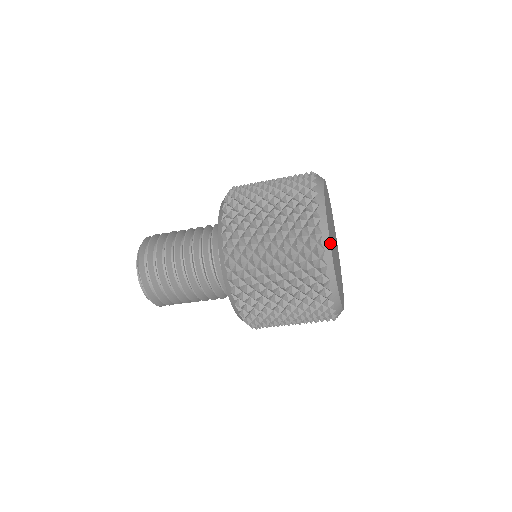
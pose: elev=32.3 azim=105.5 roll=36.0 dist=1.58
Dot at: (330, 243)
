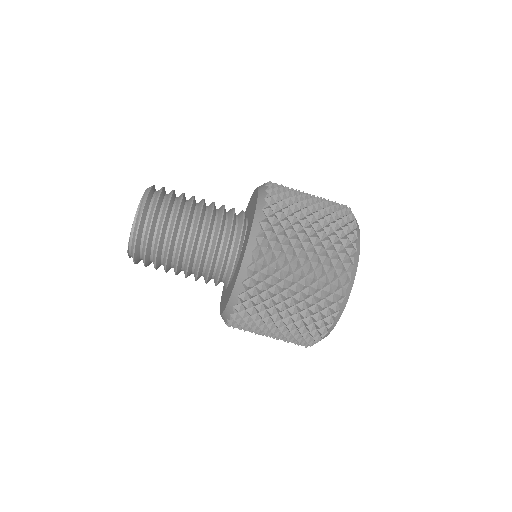
Dot at: (357, 264)
